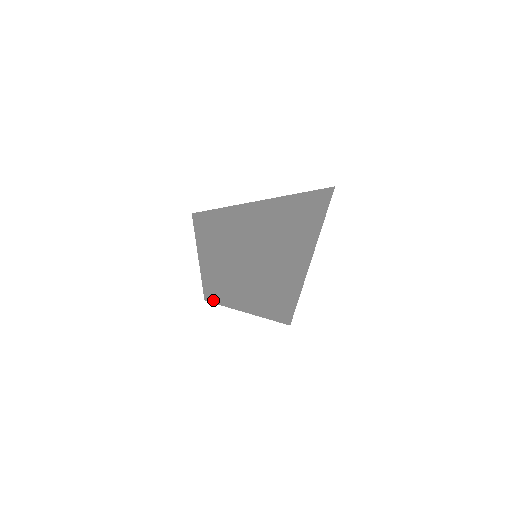
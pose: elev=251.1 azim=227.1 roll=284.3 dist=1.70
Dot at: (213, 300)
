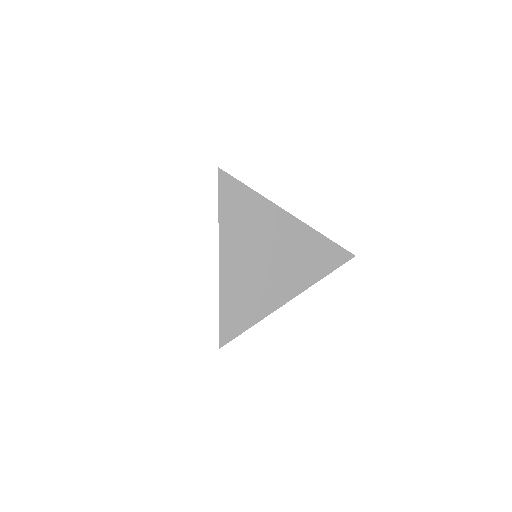
Dot at: occluded
